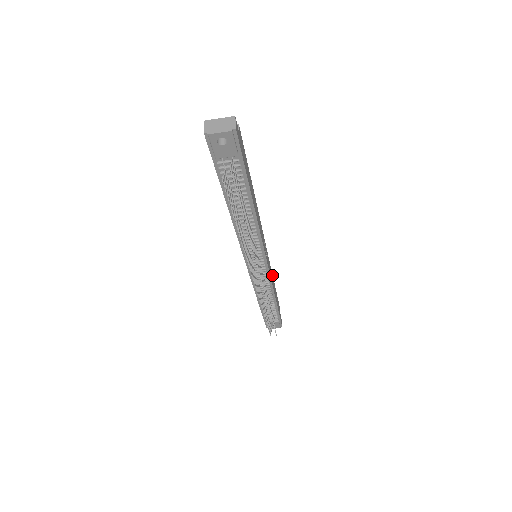
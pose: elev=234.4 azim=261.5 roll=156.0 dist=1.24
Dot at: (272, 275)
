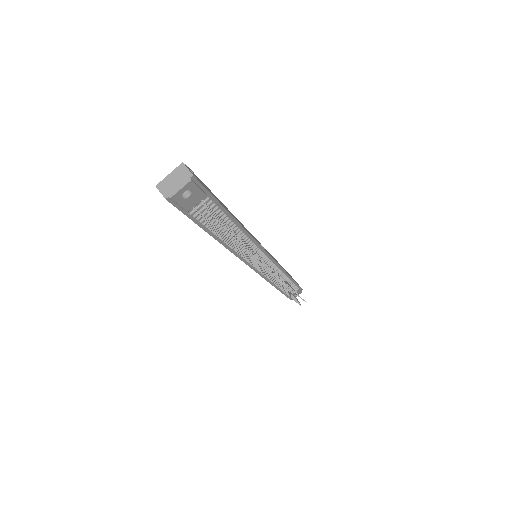
Dot at: occluded
